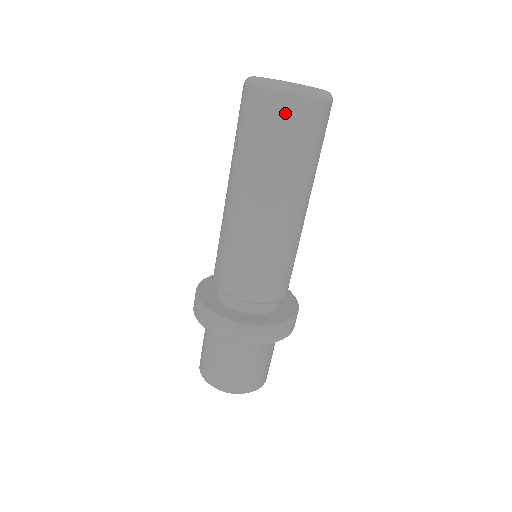
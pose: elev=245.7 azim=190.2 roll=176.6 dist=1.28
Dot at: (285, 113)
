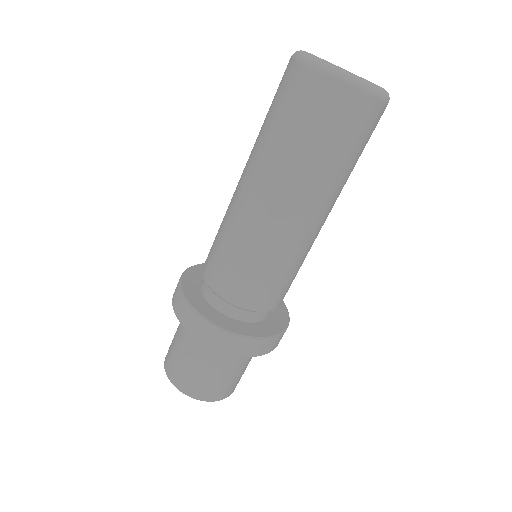
Dot at: (374, 120)
